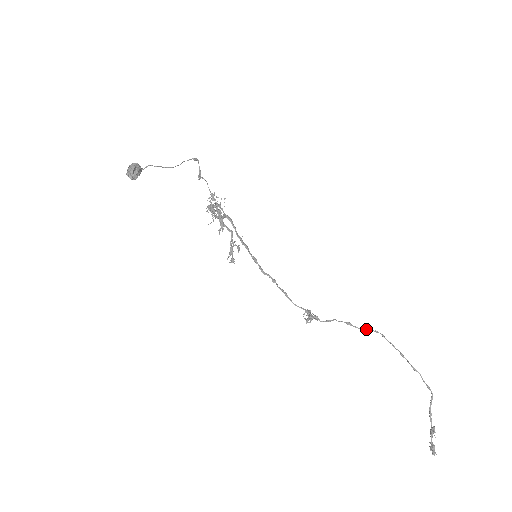
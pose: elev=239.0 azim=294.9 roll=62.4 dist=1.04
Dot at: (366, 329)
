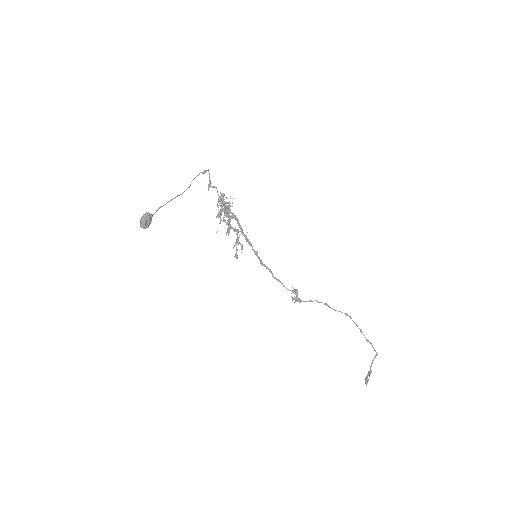
Dot at: (338, 311)
